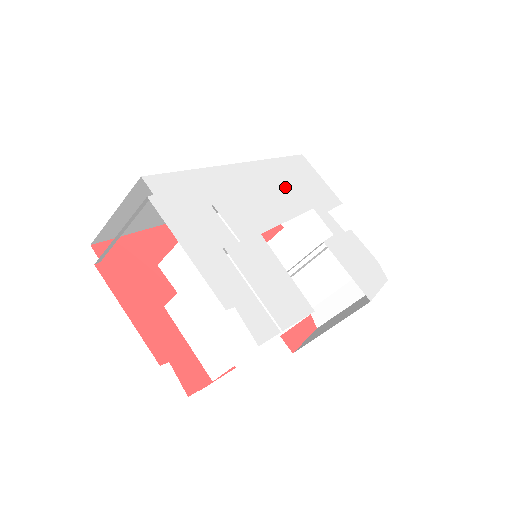
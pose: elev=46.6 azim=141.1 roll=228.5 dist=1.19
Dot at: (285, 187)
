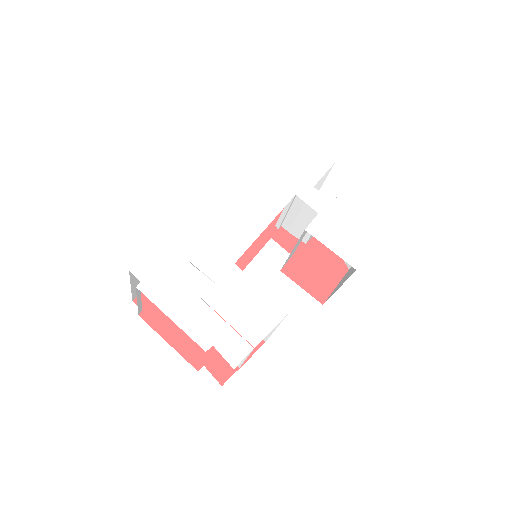
Dot at: (263, 189)
